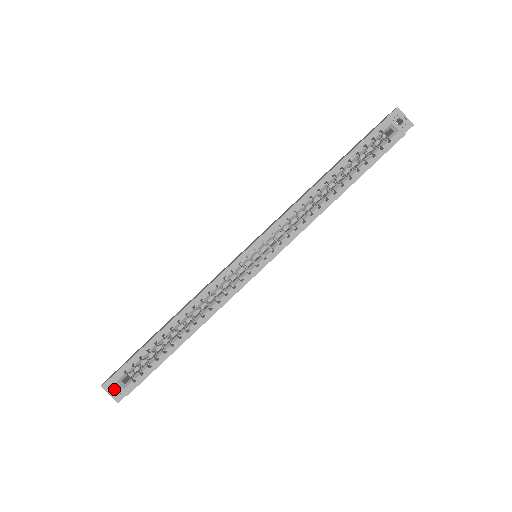
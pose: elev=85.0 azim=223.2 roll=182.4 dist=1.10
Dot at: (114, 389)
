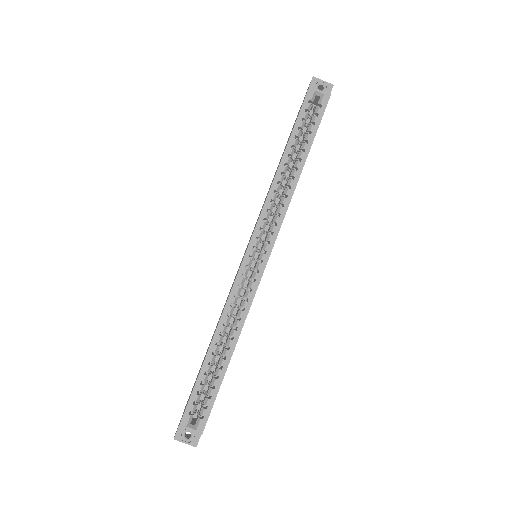
Dot at: (187, 436)
